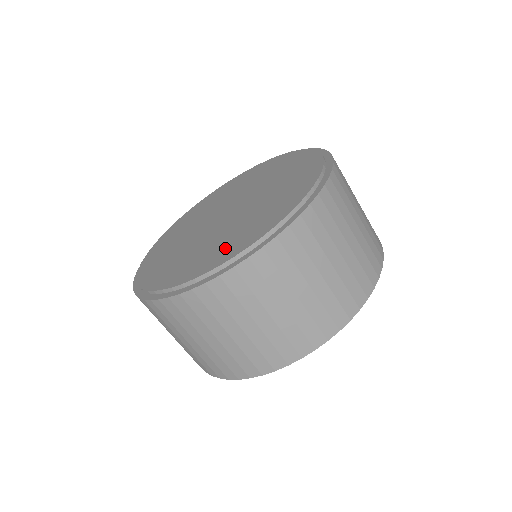
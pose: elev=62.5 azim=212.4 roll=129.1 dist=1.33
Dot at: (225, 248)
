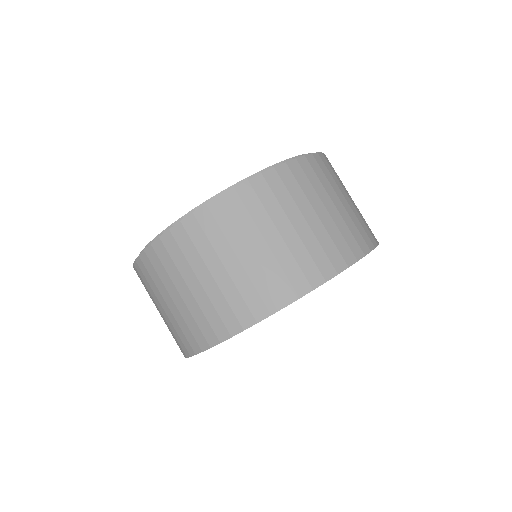
Dot at: occluded
